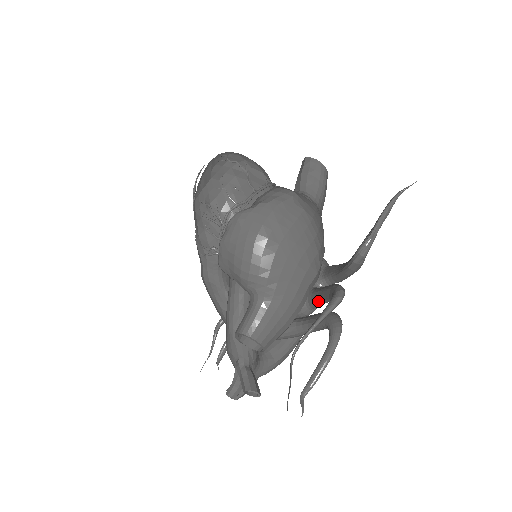
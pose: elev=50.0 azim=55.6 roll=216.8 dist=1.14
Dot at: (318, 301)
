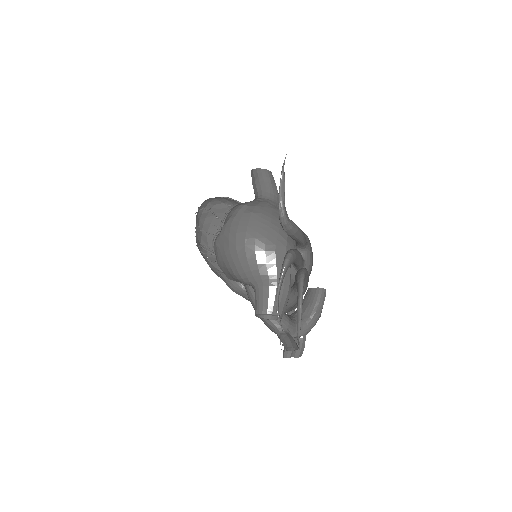
Dot at: (295, 265)
